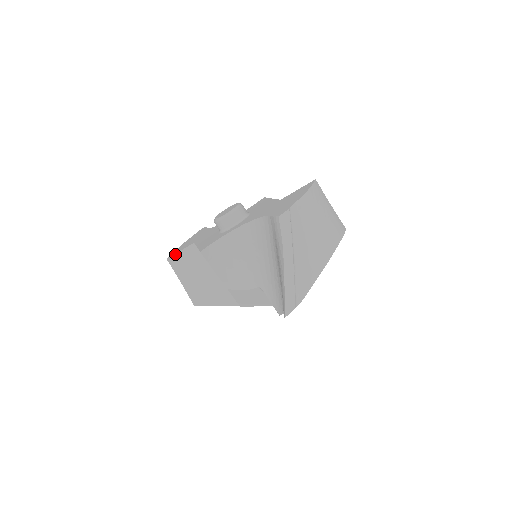
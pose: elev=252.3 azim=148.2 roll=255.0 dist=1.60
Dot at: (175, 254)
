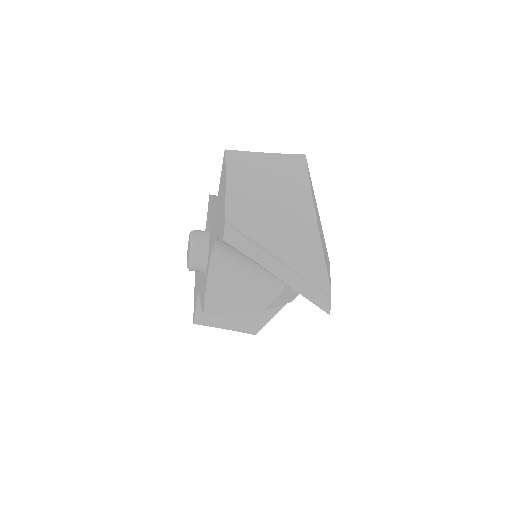
Dot at: (195, 314)
